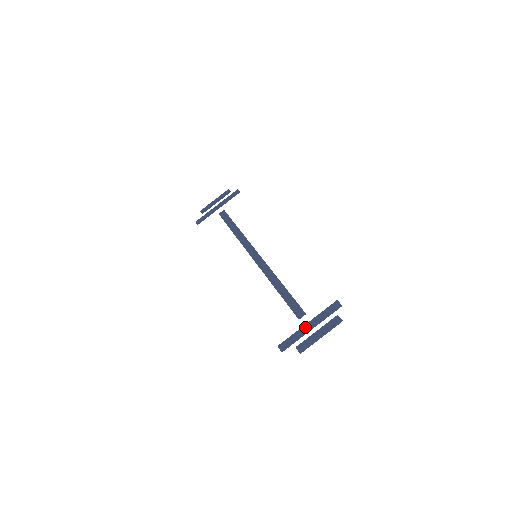
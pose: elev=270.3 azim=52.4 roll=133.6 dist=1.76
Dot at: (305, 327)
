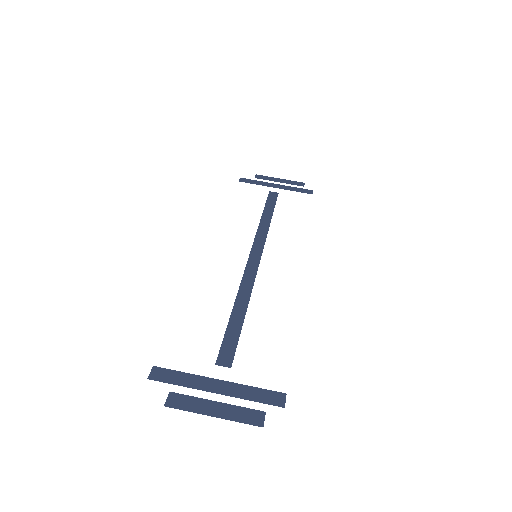
Dot at: (211, 381)
